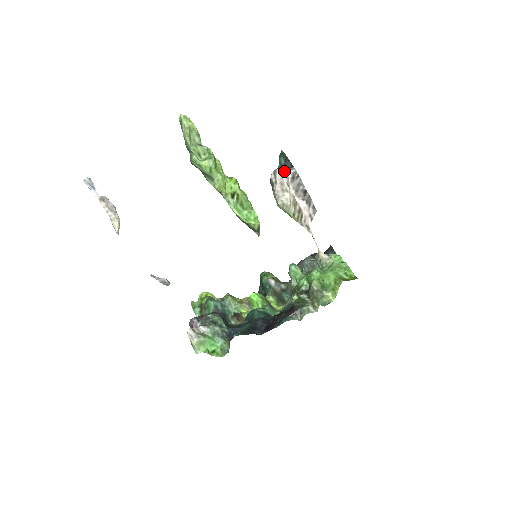
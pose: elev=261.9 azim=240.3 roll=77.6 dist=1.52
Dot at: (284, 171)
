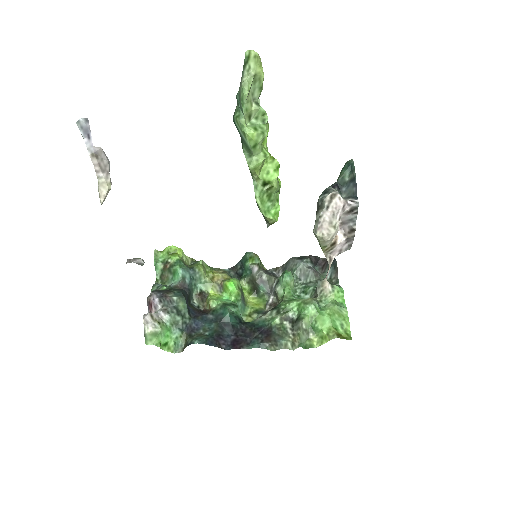
Dot at: (345, 201)
